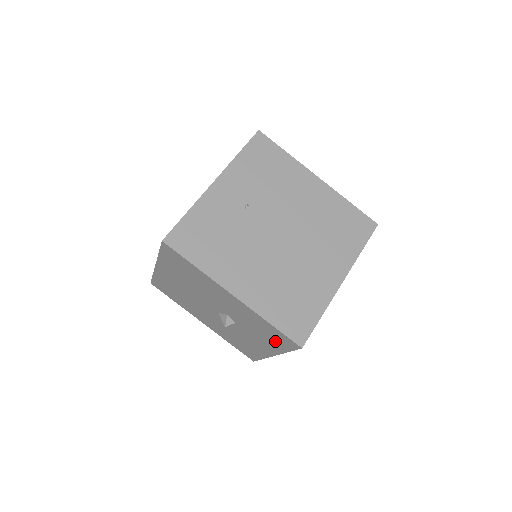
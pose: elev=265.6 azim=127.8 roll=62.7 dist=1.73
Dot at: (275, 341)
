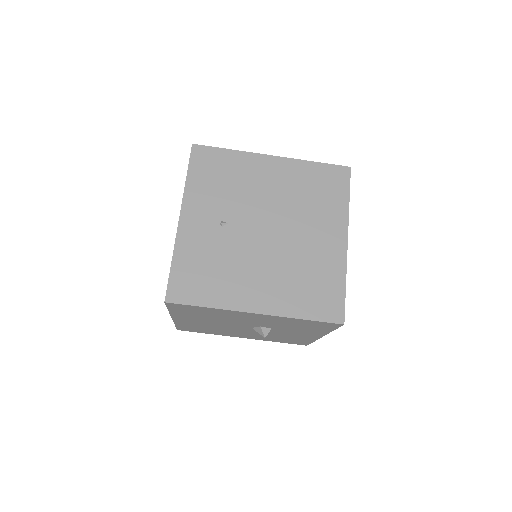
Dot at: (316, 328)
